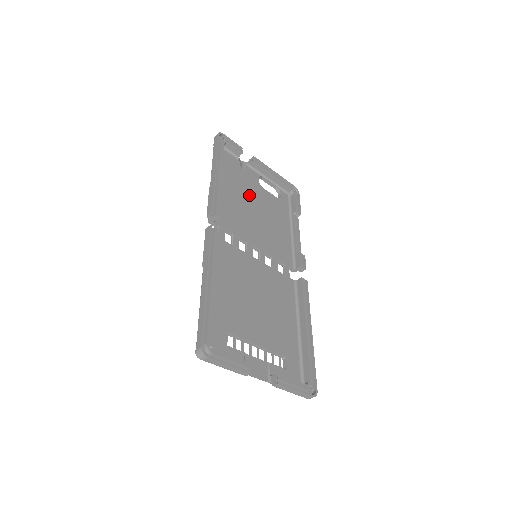
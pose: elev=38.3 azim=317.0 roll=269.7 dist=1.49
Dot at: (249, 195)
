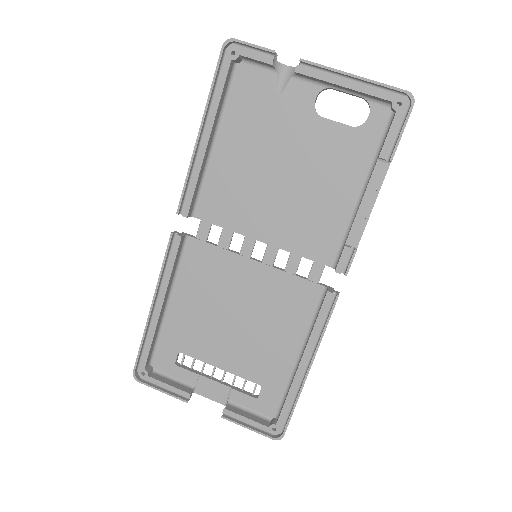
Dot at: (277, 146)
